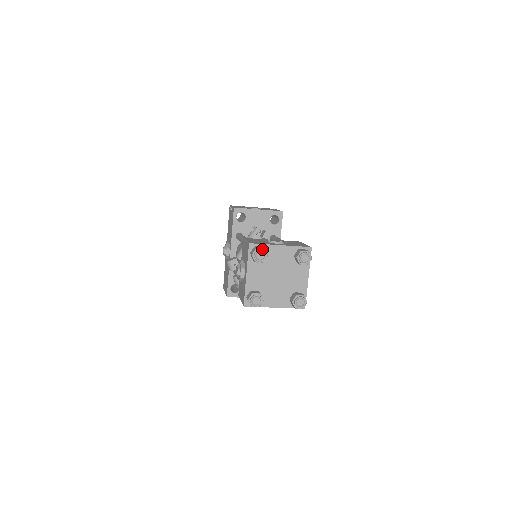
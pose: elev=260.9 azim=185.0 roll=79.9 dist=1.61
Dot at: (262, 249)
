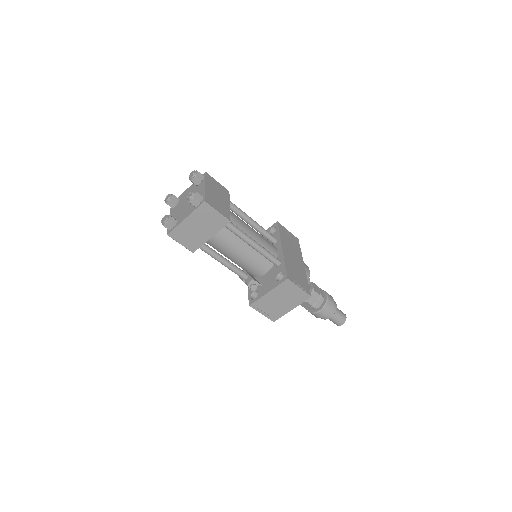
Dot at: occluded
